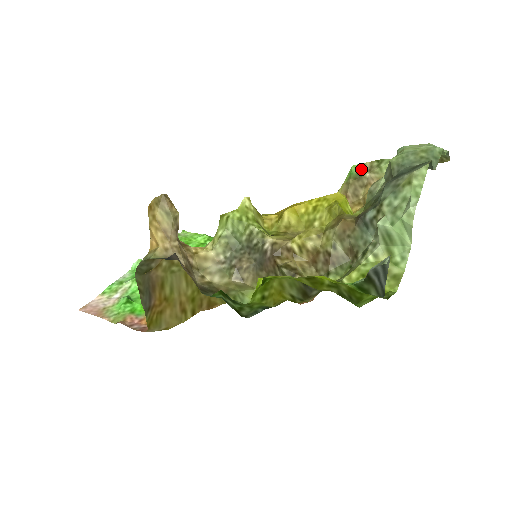
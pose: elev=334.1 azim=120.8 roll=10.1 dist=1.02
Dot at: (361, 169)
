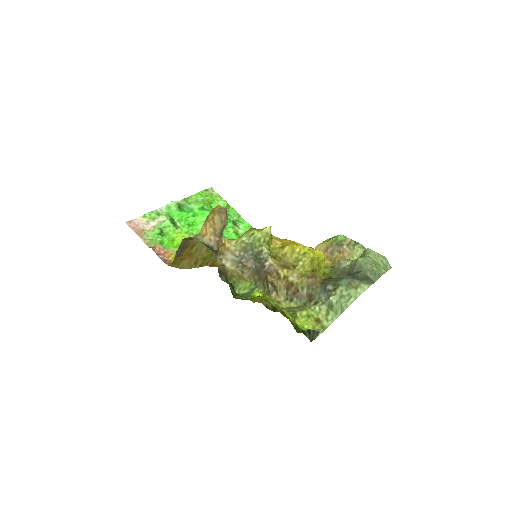
Dot at: (344, 240)
